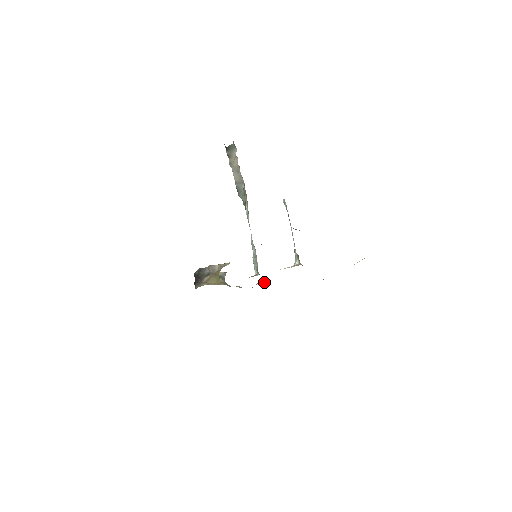
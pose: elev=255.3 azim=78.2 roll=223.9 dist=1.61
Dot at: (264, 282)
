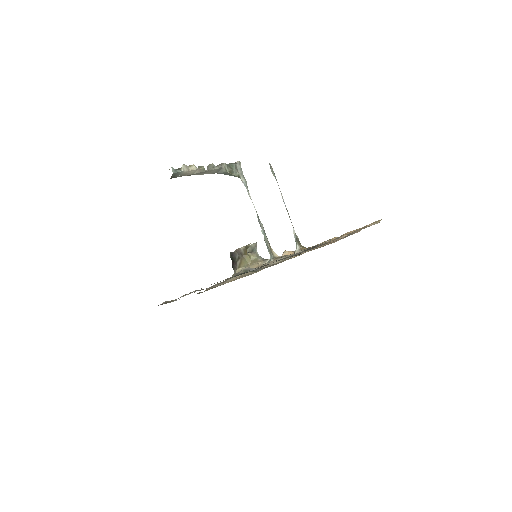
Dot at: (287, 253)
